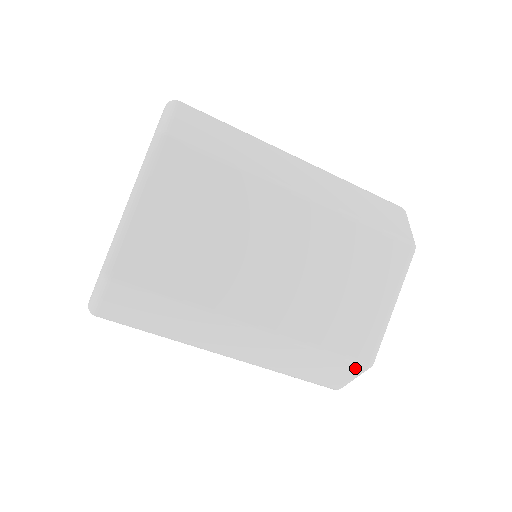
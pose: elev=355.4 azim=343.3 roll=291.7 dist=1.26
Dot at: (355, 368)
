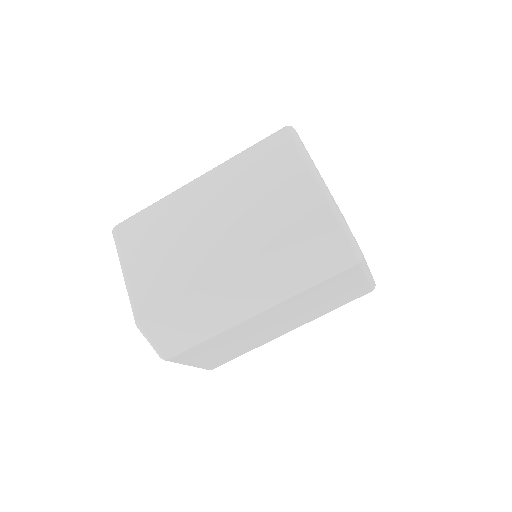
Dot at: occluded
